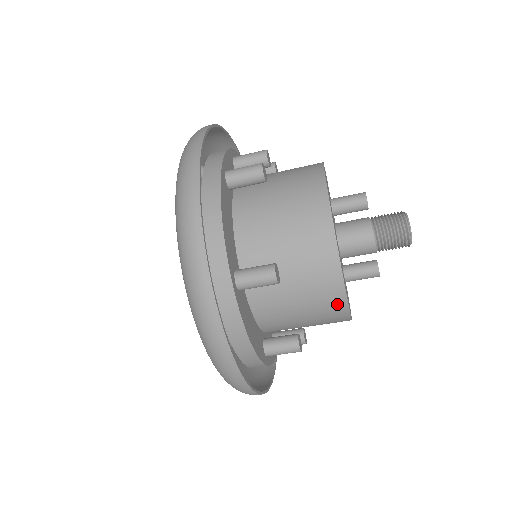
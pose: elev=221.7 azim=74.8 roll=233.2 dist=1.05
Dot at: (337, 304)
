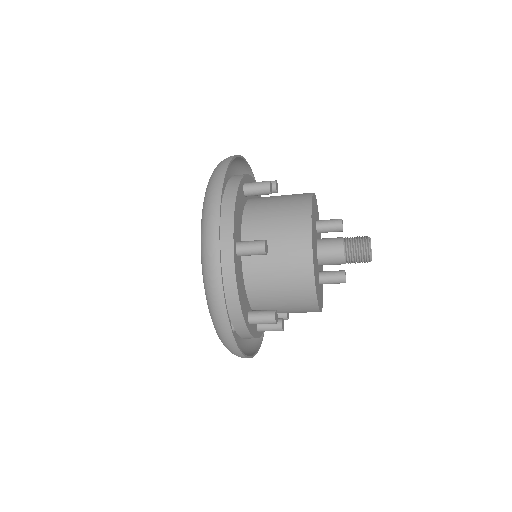
Dot at: (307, 283)
